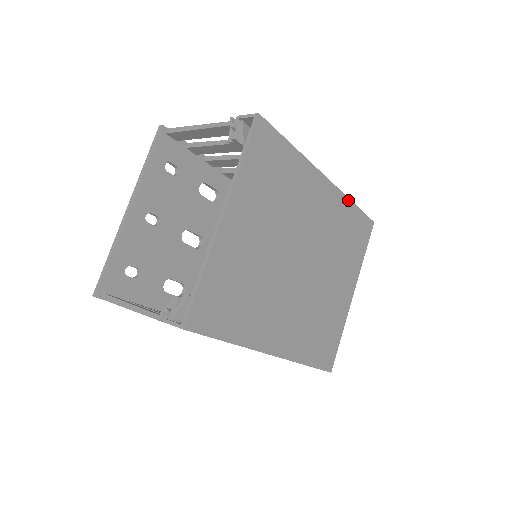
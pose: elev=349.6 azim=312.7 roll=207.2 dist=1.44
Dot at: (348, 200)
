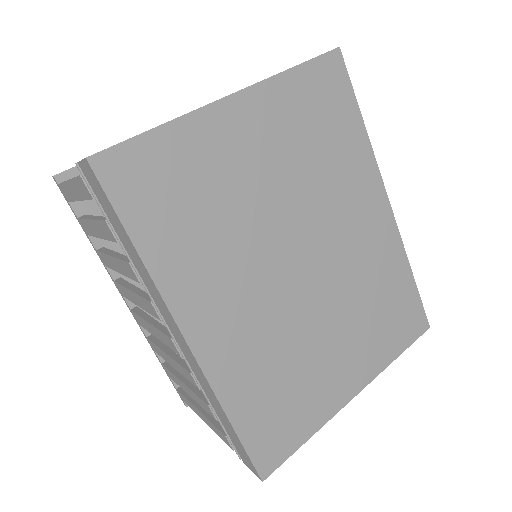
Dot at: (406, 259)
